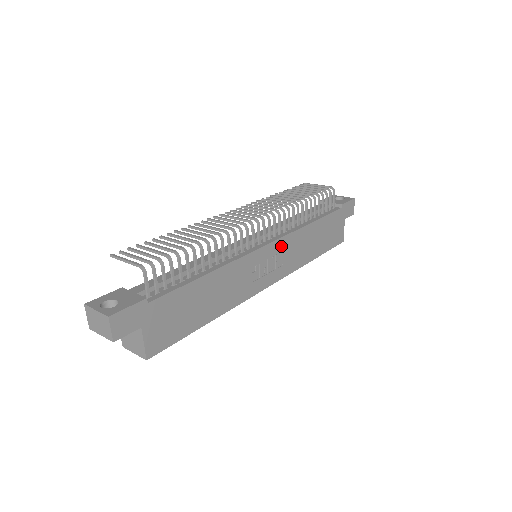
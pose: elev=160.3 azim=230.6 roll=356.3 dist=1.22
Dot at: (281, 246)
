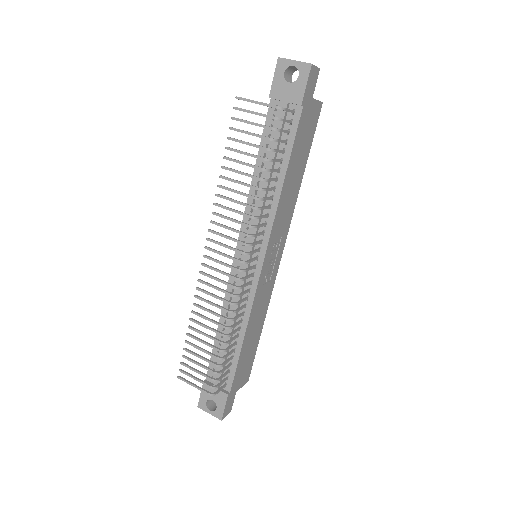
Dot at: (272, 241)
